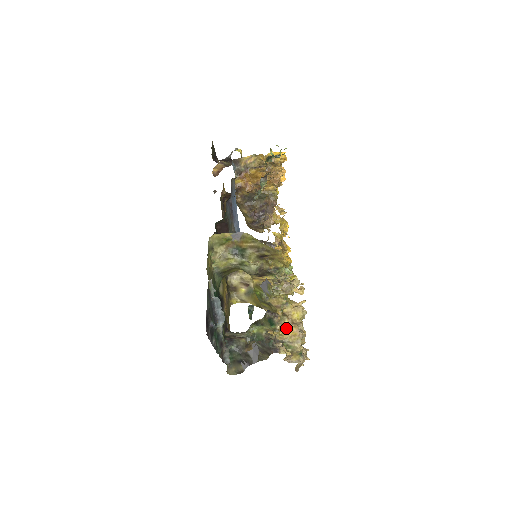
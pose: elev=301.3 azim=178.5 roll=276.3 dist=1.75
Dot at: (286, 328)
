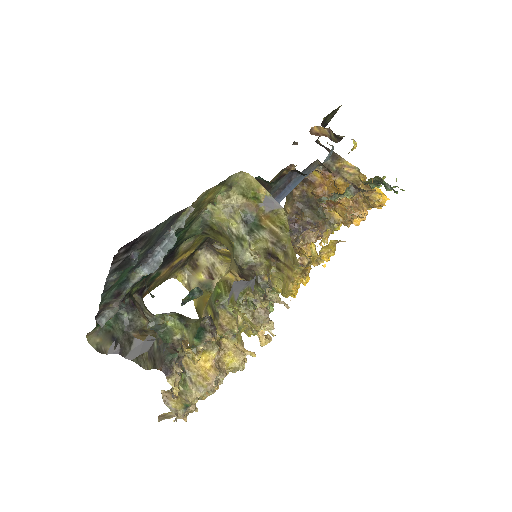
Dot at: (204, 360)
